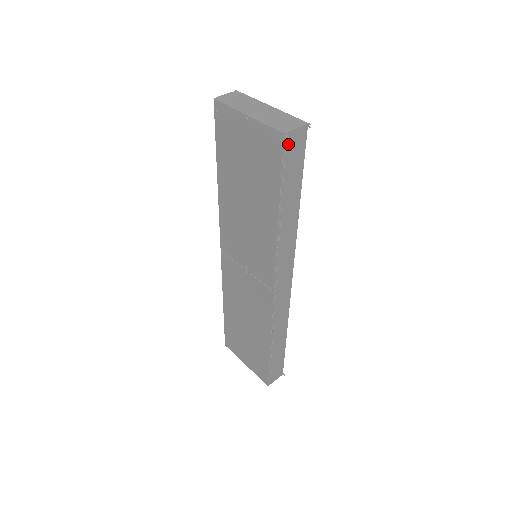
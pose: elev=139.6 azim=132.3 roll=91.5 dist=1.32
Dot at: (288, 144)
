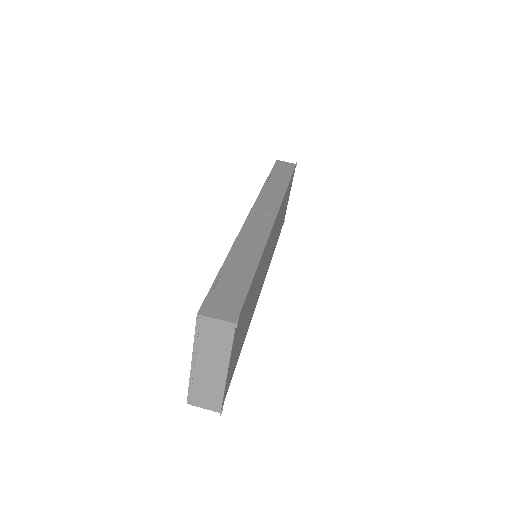
Dot at: occluded
